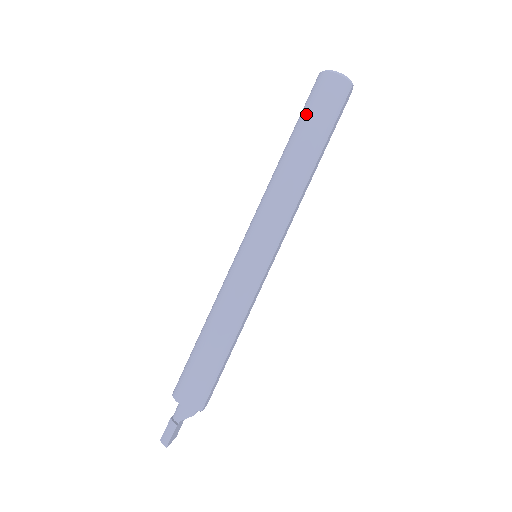
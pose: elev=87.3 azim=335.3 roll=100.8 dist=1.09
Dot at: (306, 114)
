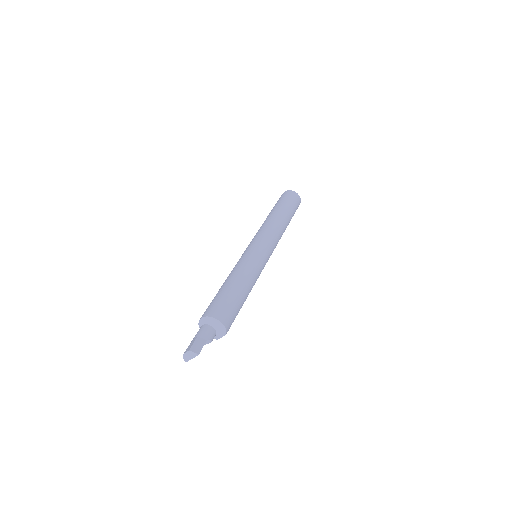
Dot at: (286, 202)
